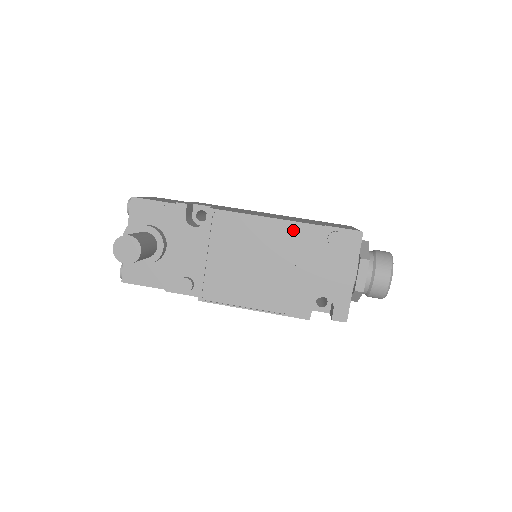
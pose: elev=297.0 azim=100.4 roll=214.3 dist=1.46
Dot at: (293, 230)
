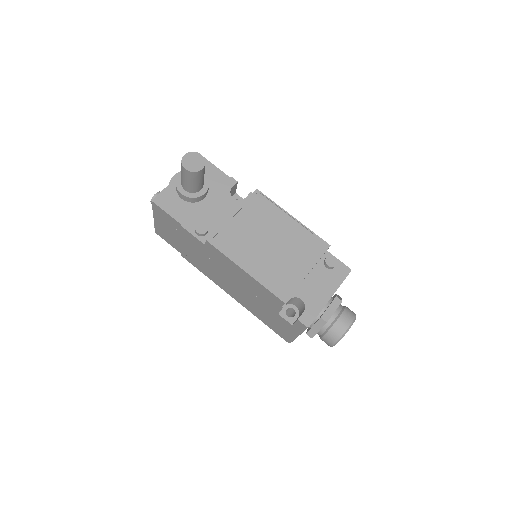
Dot at: (306, 235)
